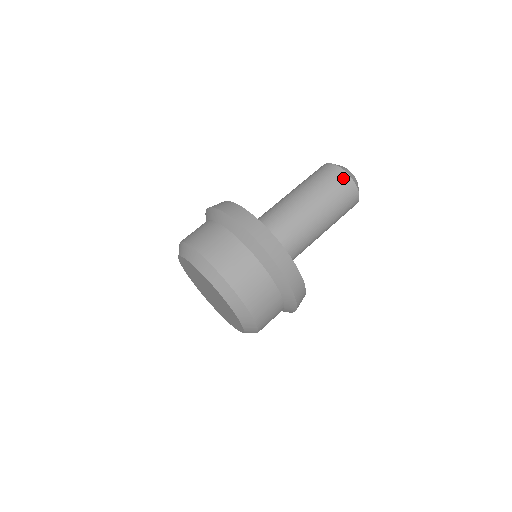
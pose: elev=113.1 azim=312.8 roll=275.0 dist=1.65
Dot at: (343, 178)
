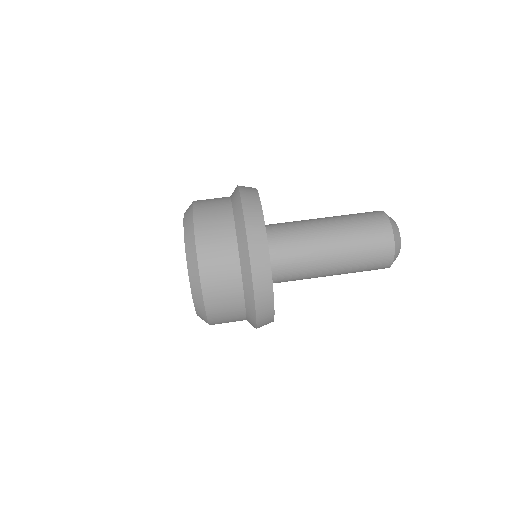
Dot at: (386, 261)
